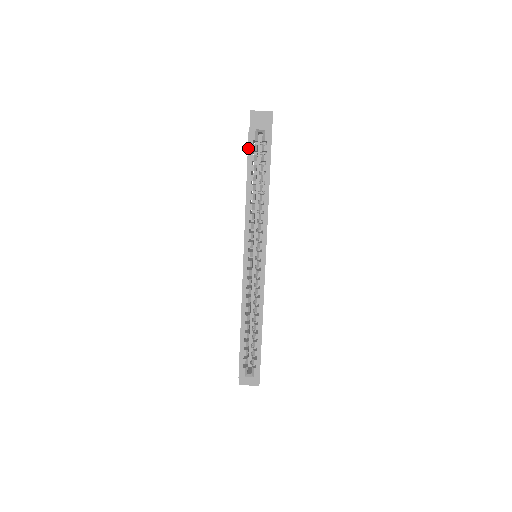
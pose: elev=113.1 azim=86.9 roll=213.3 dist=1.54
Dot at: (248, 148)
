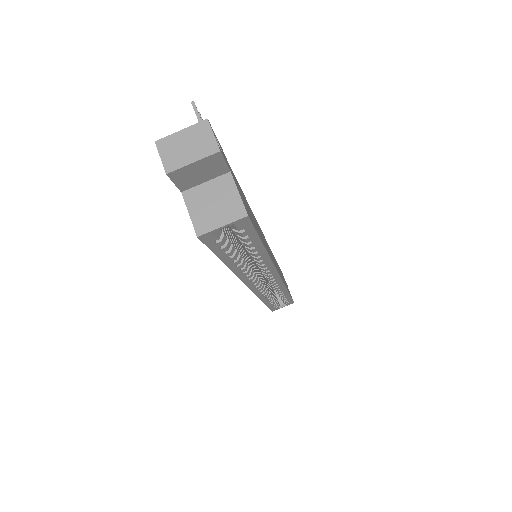
Dot at: (210, 249)
